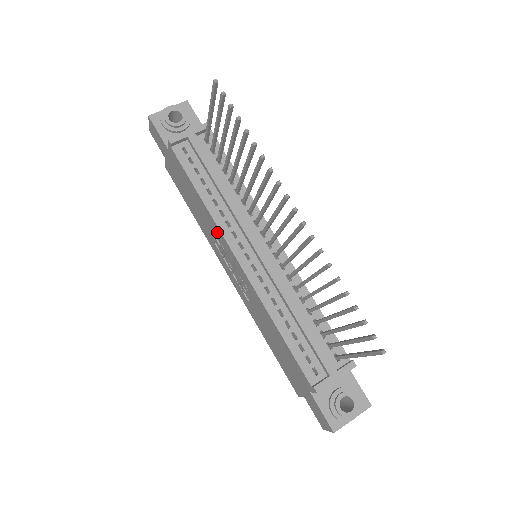
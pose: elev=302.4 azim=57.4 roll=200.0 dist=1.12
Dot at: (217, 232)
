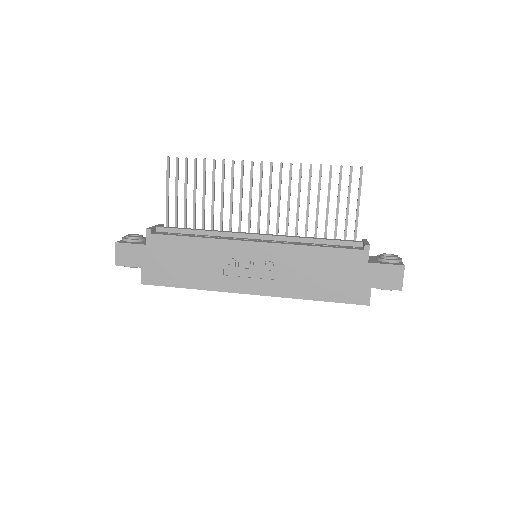
Dot at: (223, 248)
